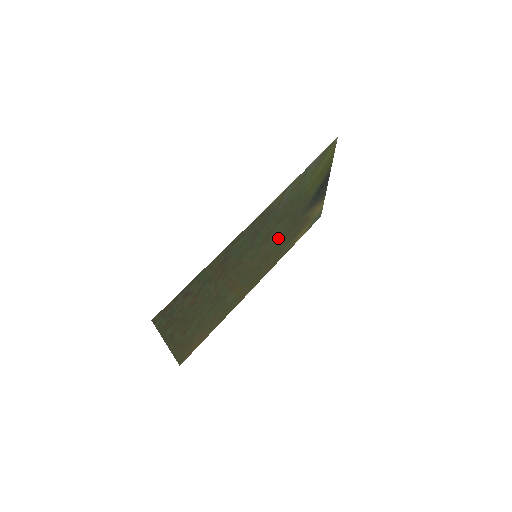
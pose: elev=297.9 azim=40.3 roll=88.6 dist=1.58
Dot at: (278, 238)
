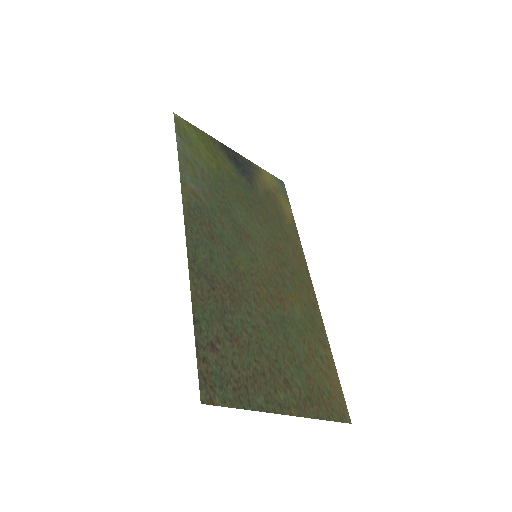
Dot at: (259, 226)
